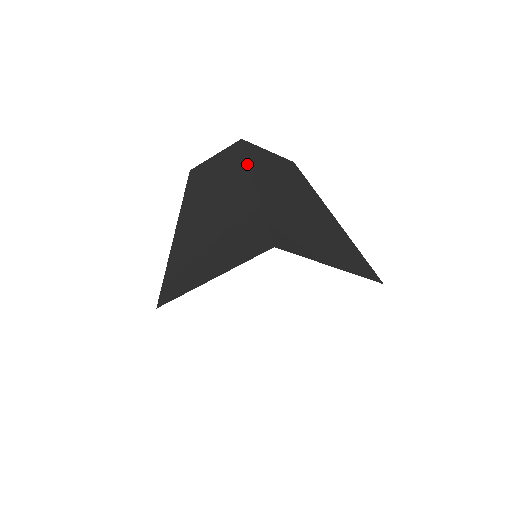
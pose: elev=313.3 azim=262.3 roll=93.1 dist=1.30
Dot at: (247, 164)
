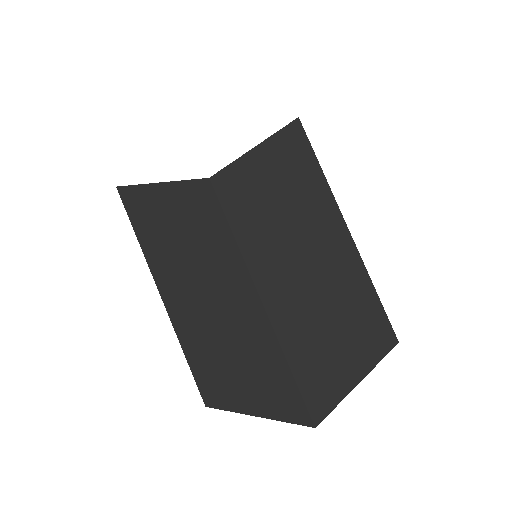
Dot at: (248, 278)
